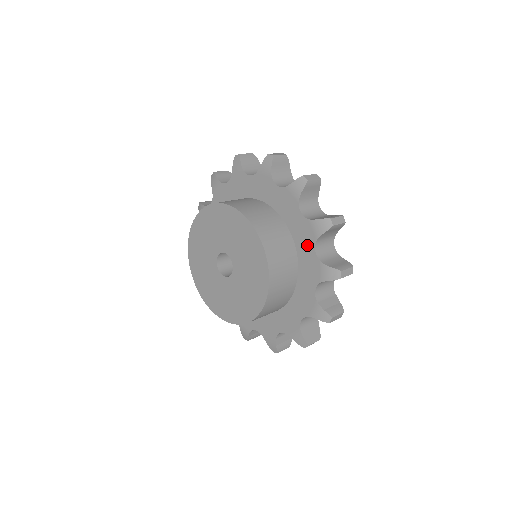
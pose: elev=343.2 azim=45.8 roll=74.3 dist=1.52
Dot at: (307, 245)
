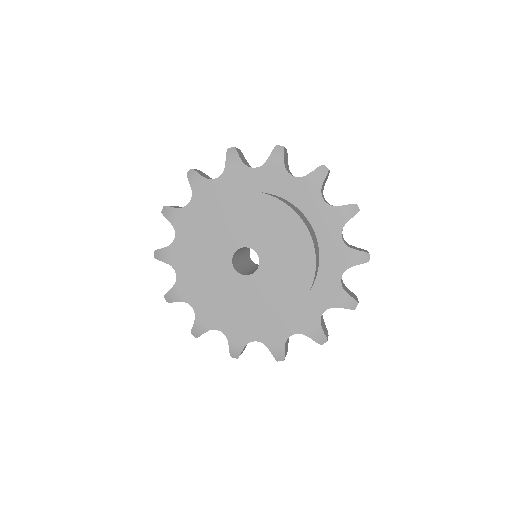
Dot at: (335, 269)
